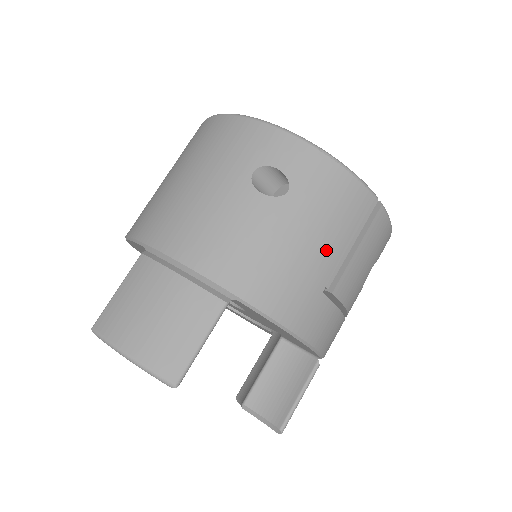
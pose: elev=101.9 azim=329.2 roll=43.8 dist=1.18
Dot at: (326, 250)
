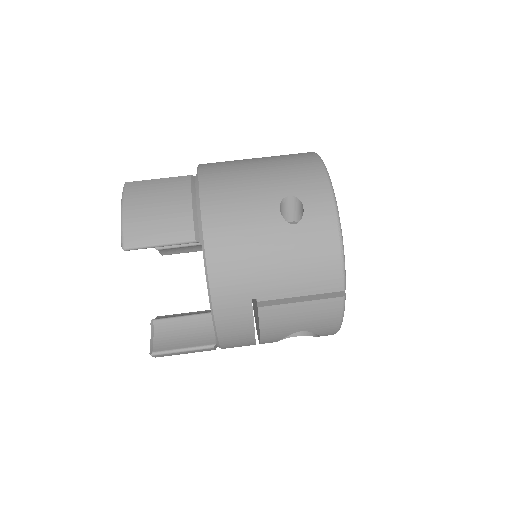
Dot at: (279, 279)
